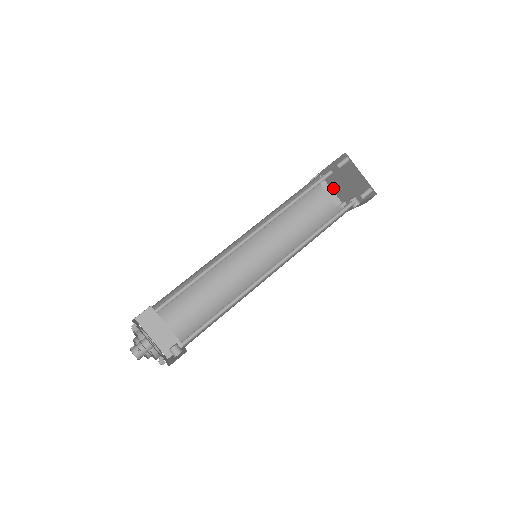
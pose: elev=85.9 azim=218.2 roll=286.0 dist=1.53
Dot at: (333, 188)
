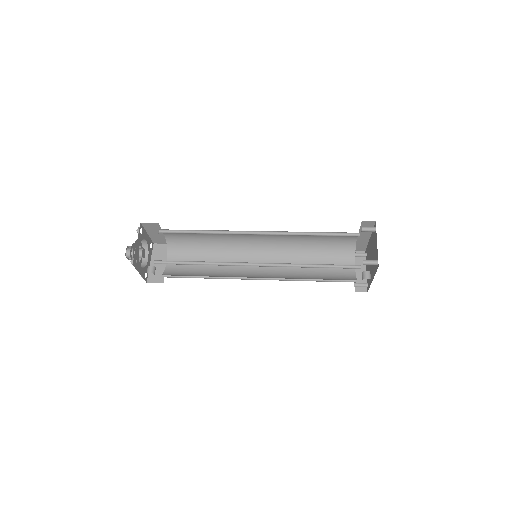
Dot at: (367, 267)
